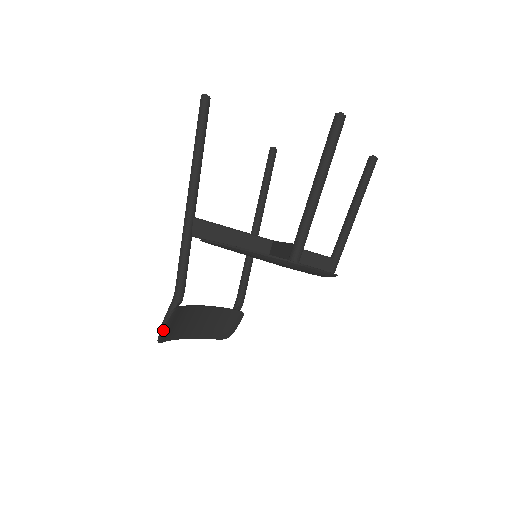
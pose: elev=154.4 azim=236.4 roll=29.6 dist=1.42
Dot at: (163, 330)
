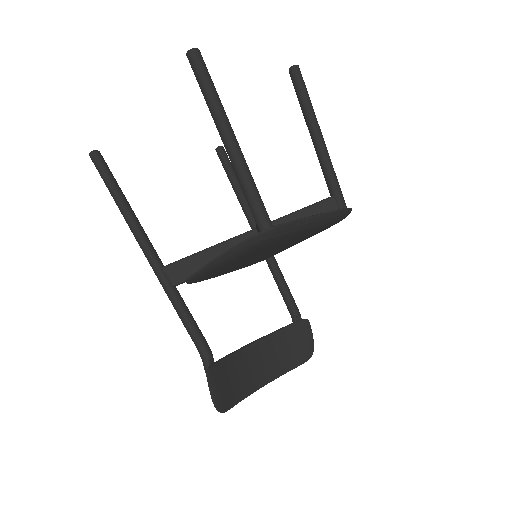
Dot at: (213, 398)
